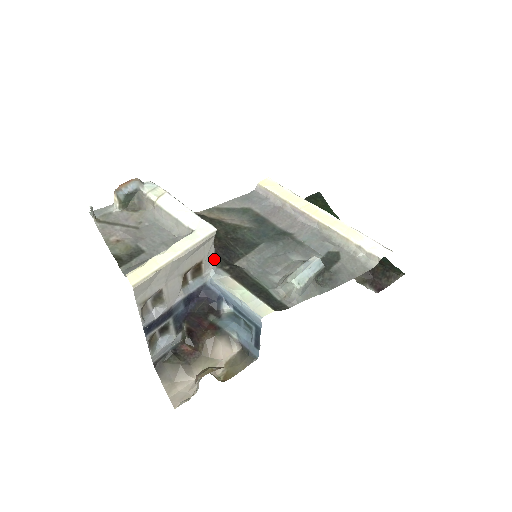
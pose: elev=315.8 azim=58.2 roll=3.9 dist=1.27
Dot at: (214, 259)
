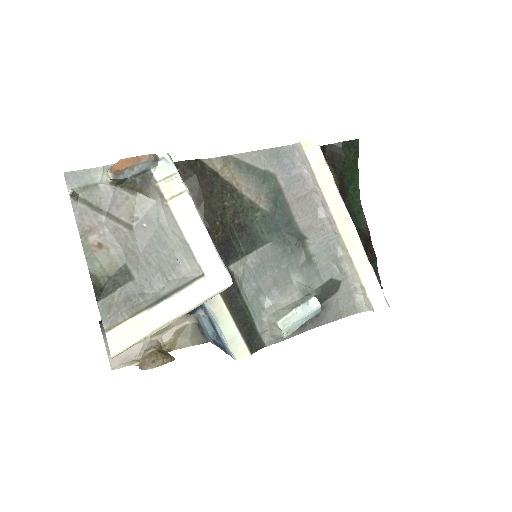
Dot at: occluded
